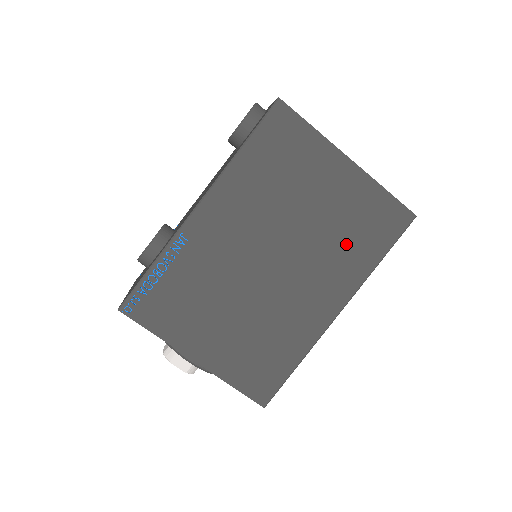
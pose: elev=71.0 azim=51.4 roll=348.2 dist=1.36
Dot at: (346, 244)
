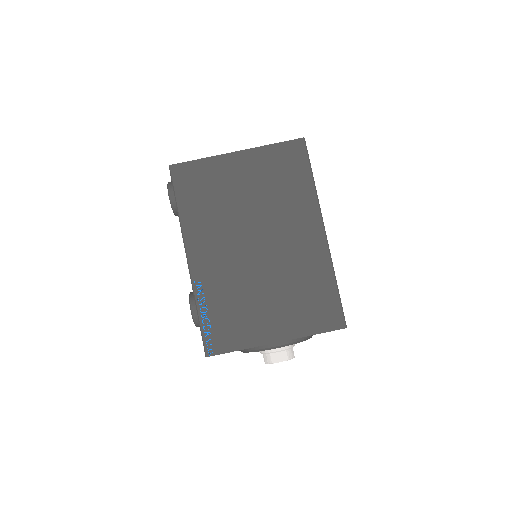
Dot at: (284, 193)
